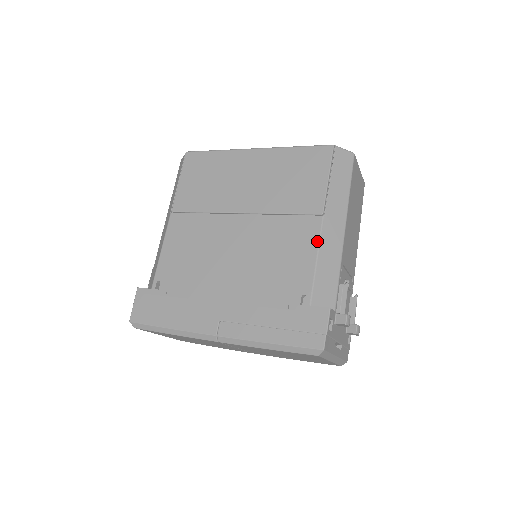
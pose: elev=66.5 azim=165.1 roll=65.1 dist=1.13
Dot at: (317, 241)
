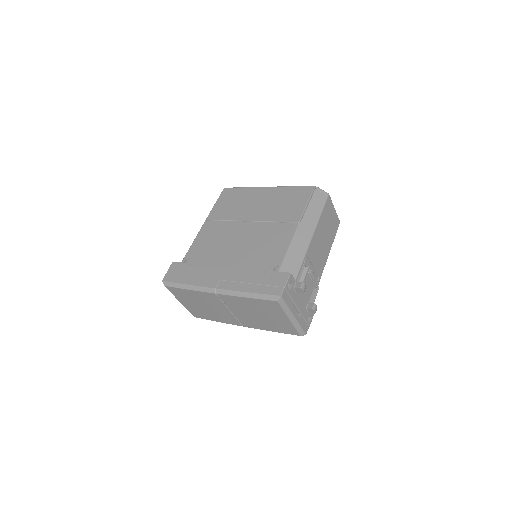
Dot at: (292, 236)
